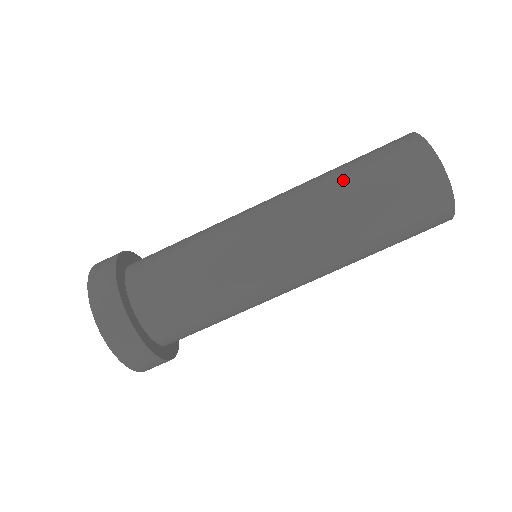
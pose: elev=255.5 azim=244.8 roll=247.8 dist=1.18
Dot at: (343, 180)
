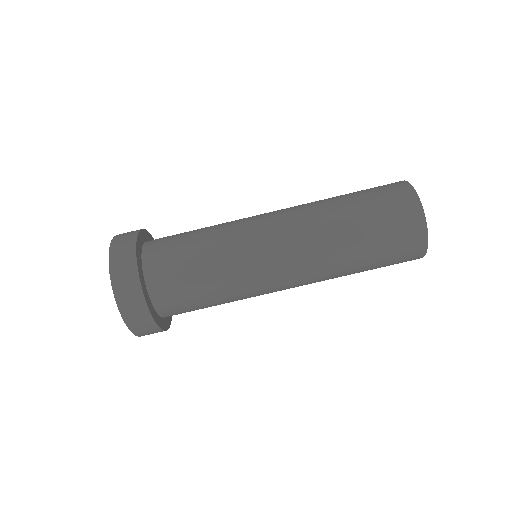
Dot at: (344, 211)
